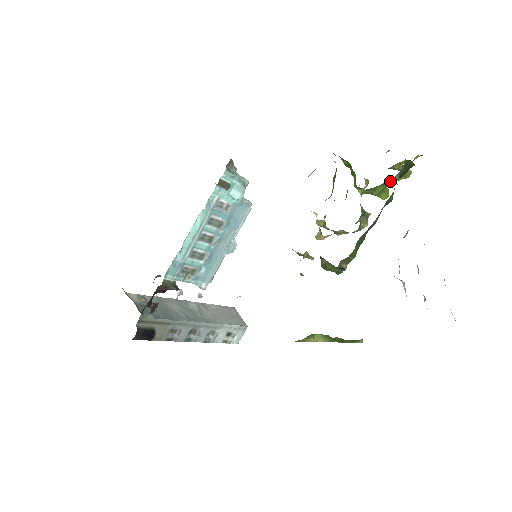
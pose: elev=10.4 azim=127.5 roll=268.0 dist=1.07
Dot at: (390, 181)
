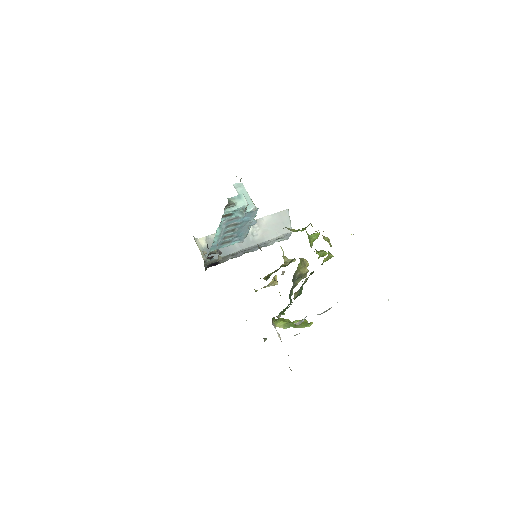
Dot at: occluded
